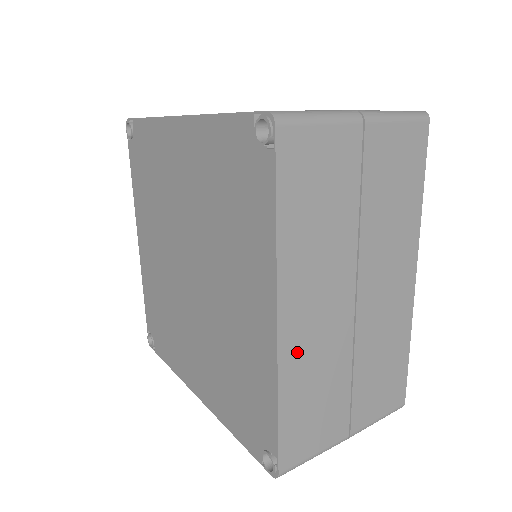
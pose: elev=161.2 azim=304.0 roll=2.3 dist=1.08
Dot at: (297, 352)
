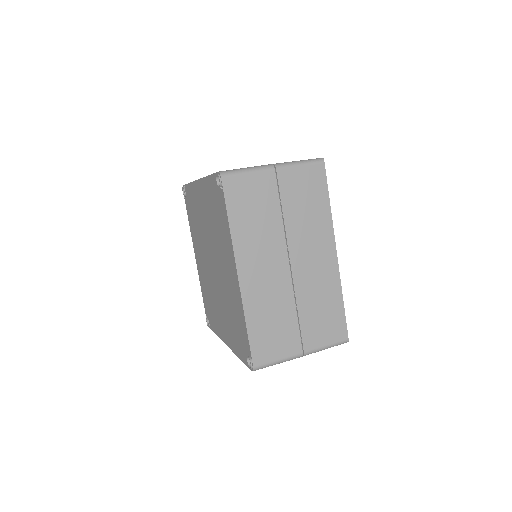
Dot at: (254, 294)
